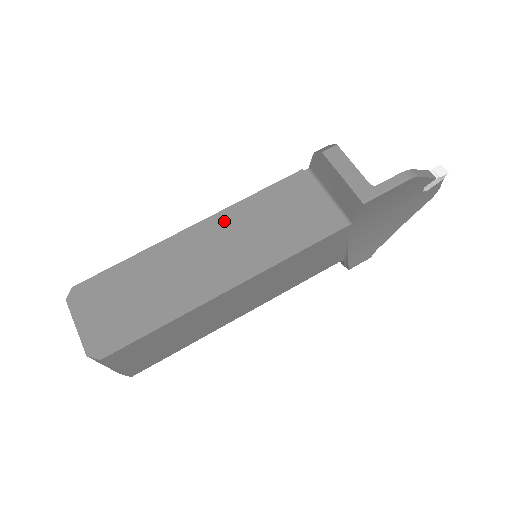
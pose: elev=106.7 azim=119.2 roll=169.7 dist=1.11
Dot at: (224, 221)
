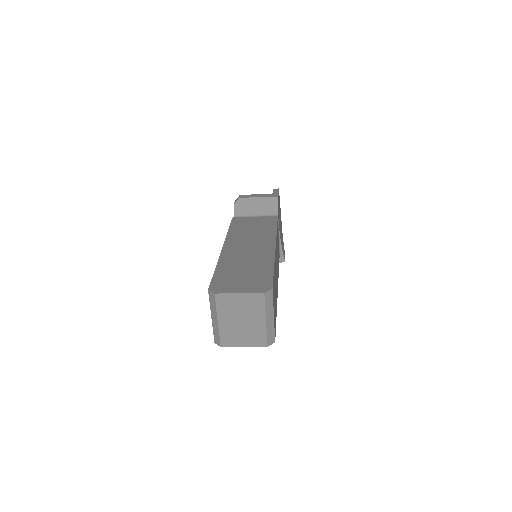
Dot at: (233, 239)
